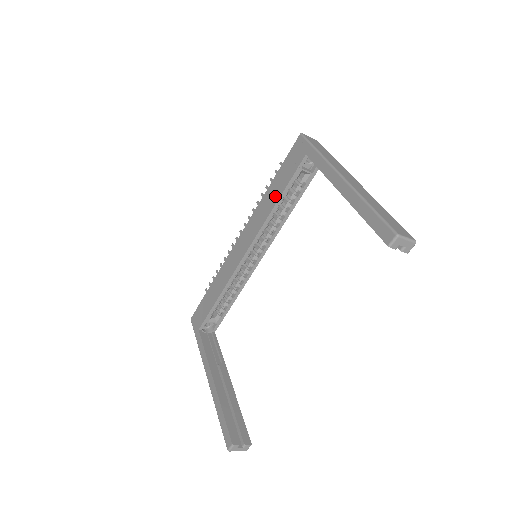
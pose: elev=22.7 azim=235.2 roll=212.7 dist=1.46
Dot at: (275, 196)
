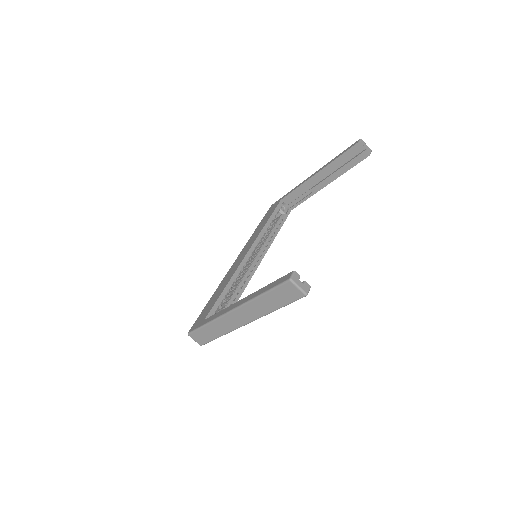
Dot at: (264, 223)
